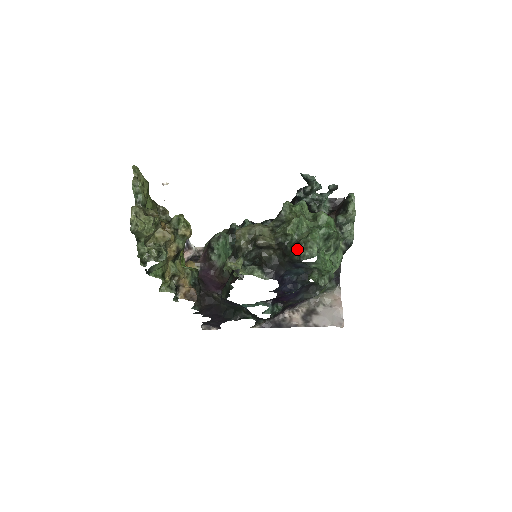
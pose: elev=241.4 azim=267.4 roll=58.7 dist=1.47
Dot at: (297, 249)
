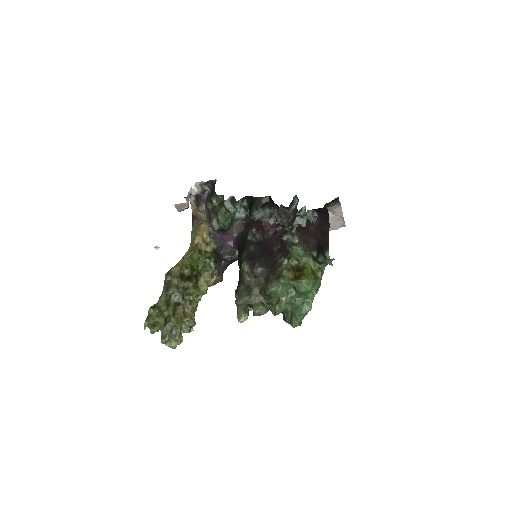
Dot at: occluded
